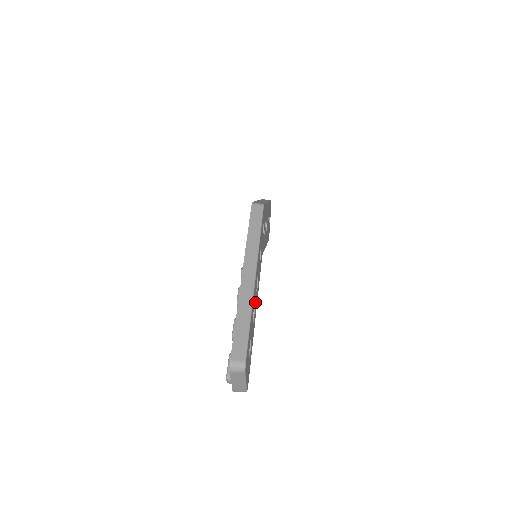
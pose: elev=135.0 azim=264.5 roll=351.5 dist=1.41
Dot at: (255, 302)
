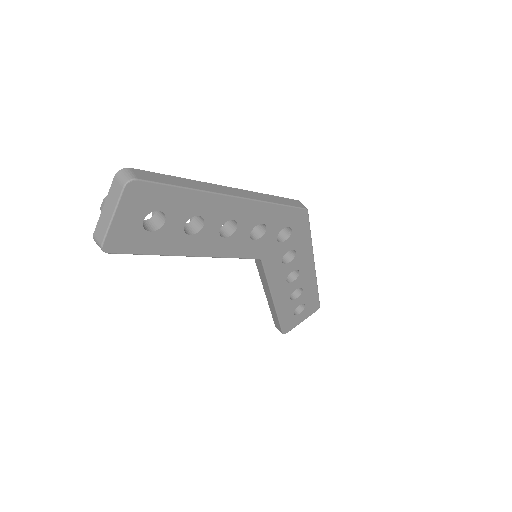
Dot at: (209, 230)
